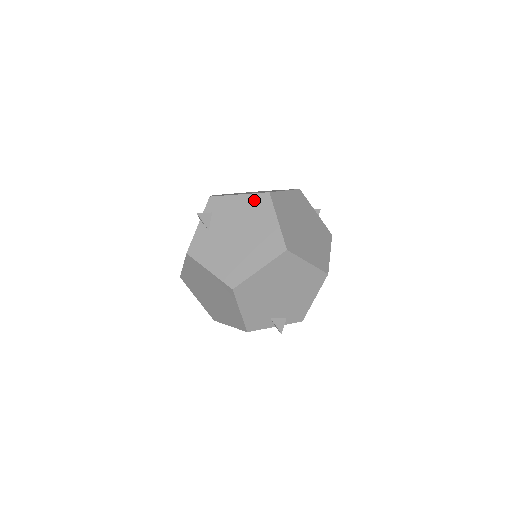
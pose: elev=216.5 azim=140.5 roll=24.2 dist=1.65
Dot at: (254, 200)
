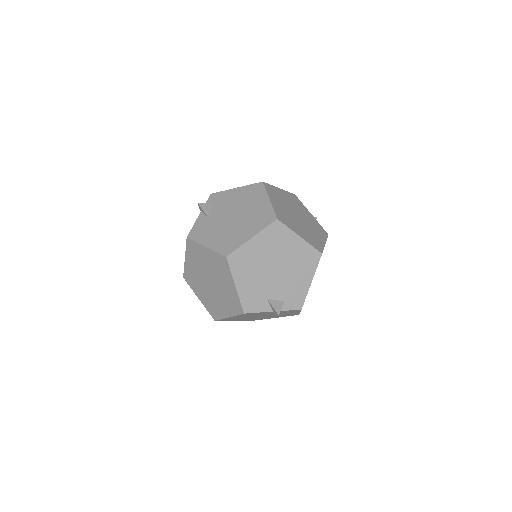
Dot at: (249, 189)
